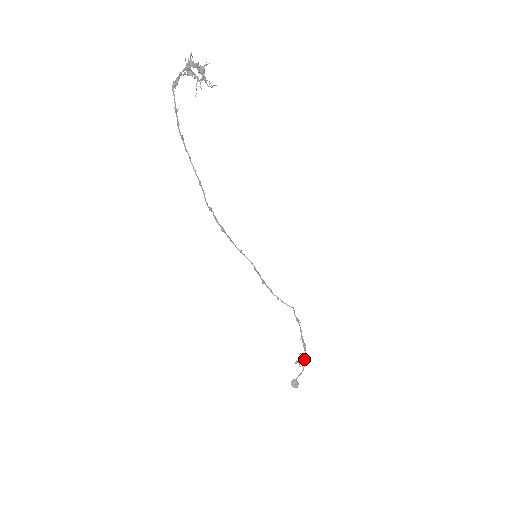
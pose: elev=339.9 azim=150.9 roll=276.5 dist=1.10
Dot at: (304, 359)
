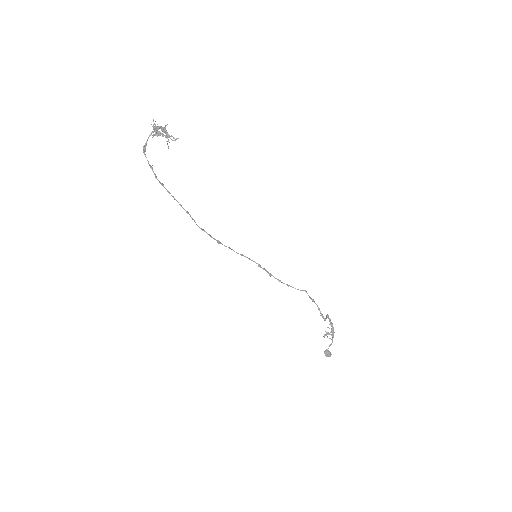
Dot at: (331, 332)
